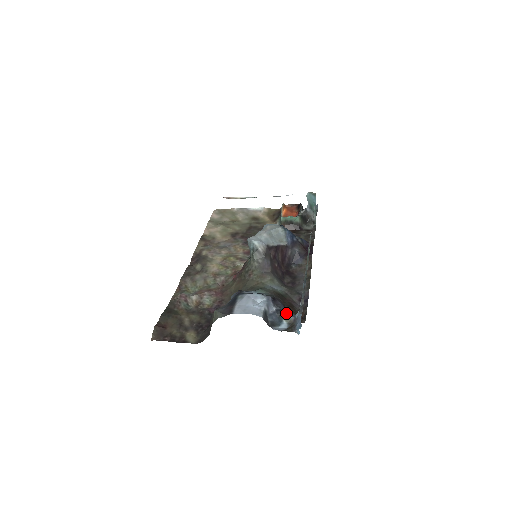
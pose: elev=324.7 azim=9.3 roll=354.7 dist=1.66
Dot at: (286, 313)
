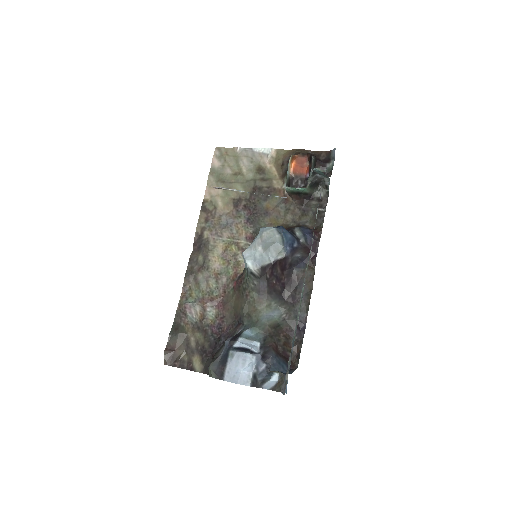
Dot at: (275, 371)
